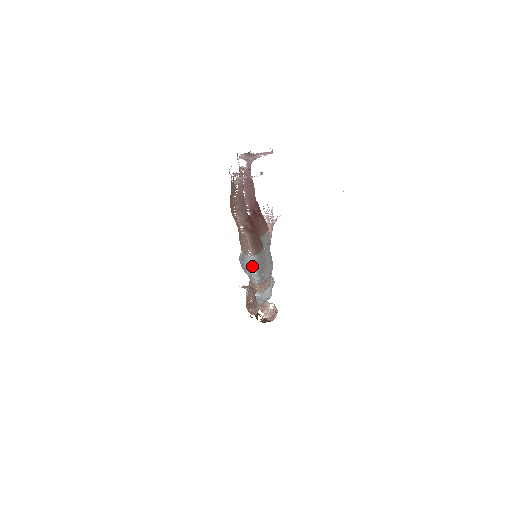
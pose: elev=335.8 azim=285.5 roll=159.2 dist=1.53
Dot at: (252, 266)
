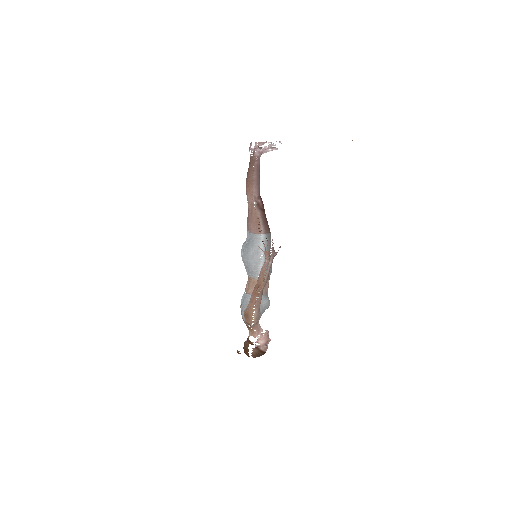
Dot at: (262, 247)
